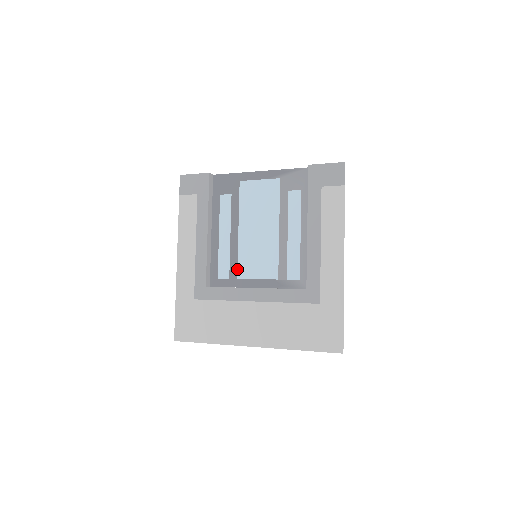
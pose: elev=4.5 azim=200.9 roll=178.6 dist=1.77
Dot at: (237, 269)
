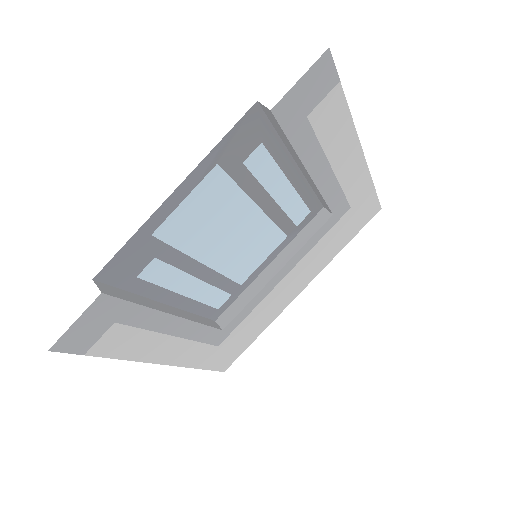
Dot at: (235, 282)
